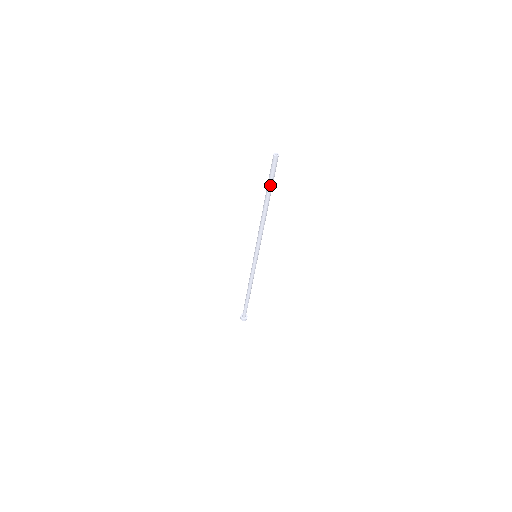
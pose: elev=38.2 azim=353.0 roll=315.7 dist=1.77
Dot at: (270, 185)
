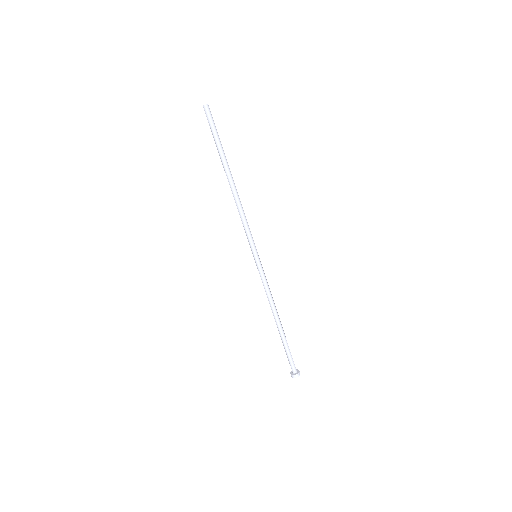
Dot at: (216, 144)
